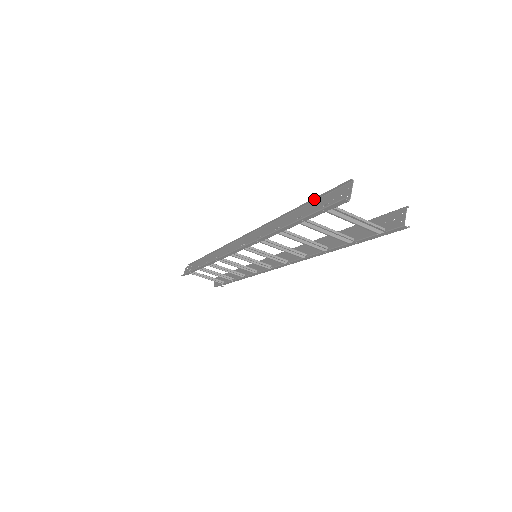
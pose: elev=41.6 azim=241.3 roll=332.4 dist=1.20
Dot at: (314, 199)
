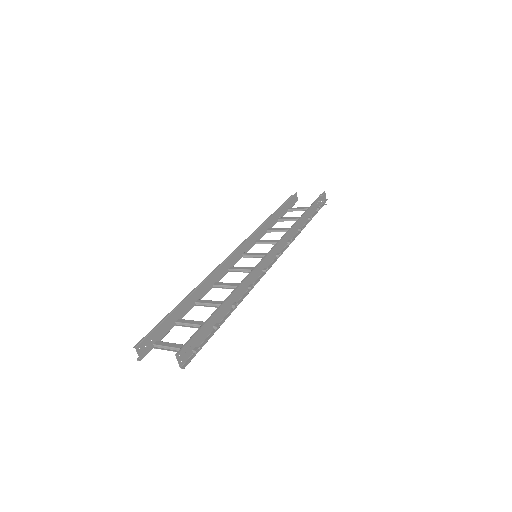
Dot at: (164, 318)
